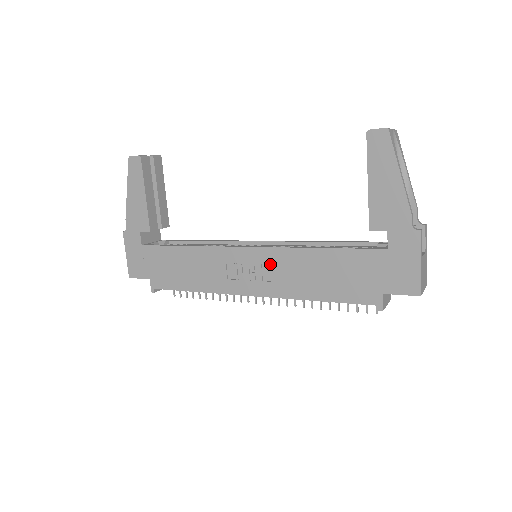
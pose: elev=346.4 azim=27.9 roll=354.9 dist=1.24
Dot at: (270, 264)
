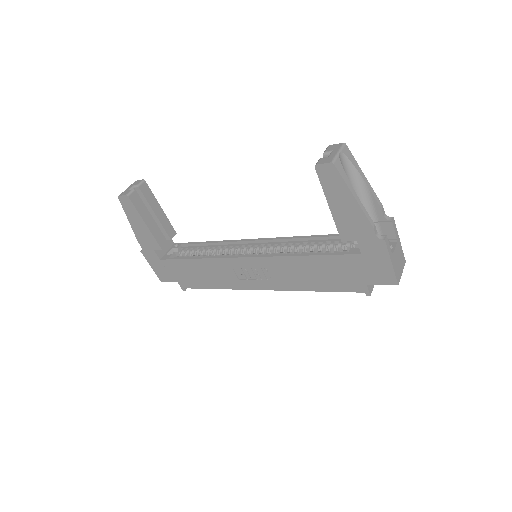
Dot at: (269, 268)
